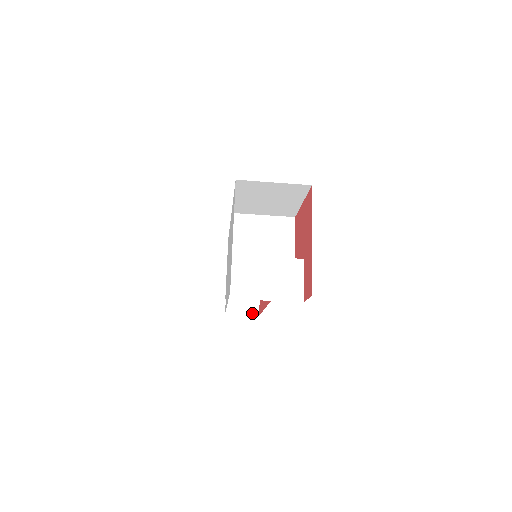
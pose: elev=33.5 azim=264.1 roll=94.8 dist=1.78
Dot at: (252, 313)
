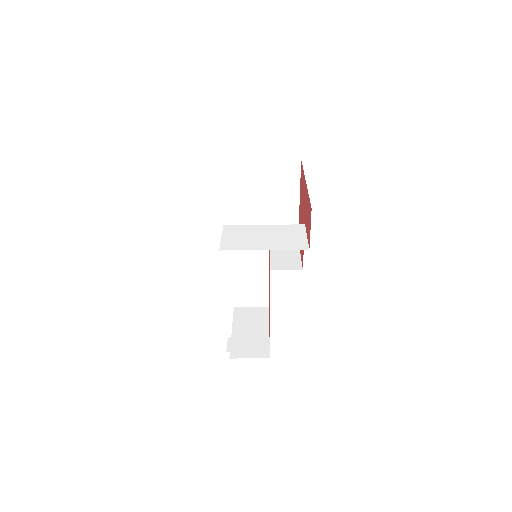
Dot at: (261, 349)
